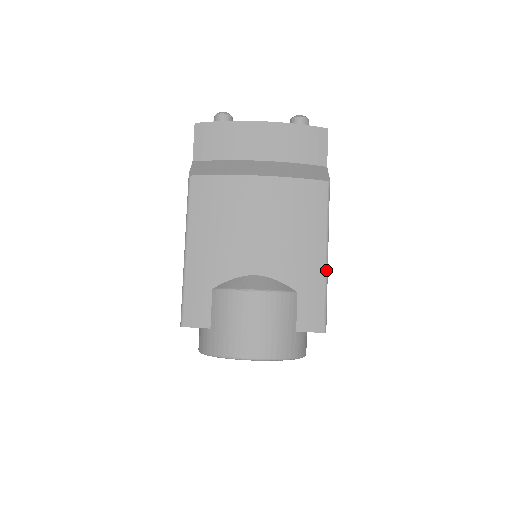
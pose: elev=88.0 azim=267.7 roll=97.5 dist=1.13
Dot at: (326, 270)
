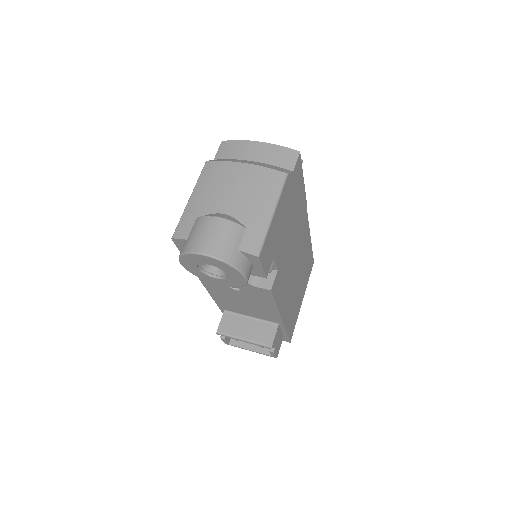
Dot at: (270, 221)
